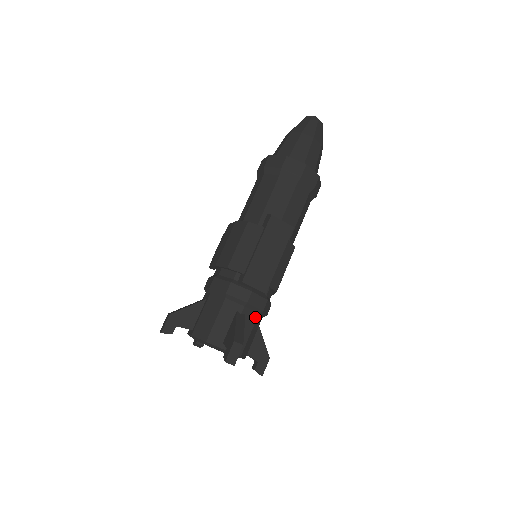
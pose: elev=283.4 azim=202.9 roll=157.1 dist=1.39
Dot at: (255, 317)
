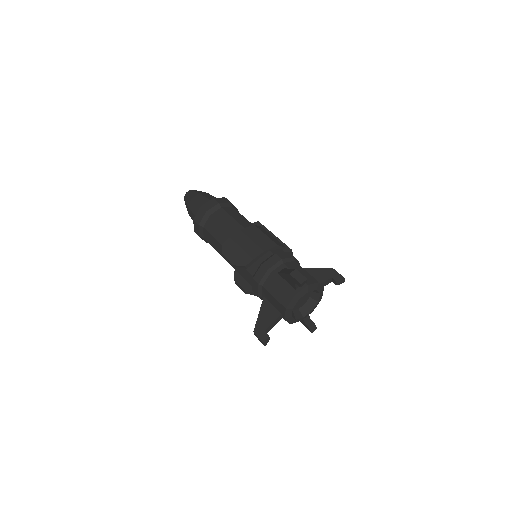
Dot at: occluded
